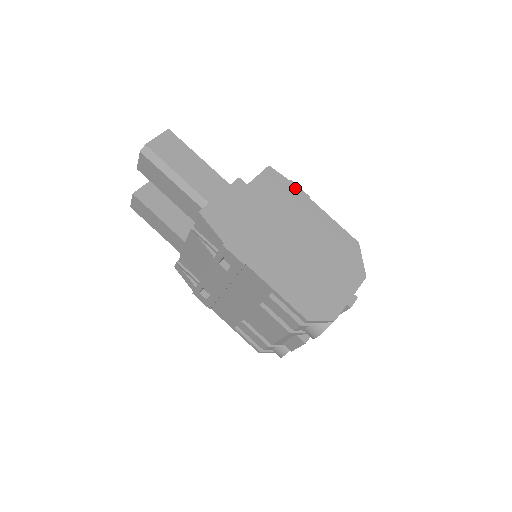
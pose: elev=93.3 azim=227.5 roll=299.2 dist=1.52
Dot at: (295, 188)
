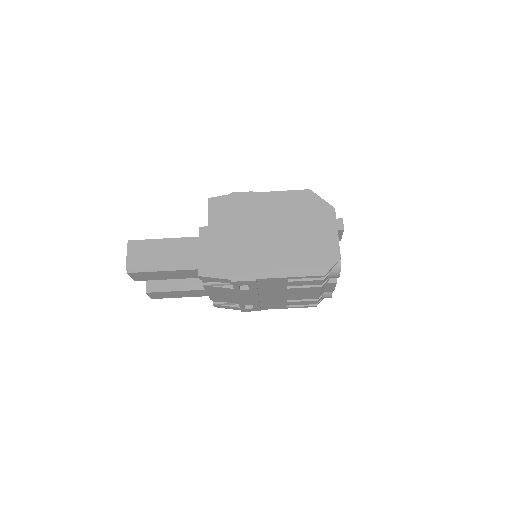
Dot at: (238, 196)
